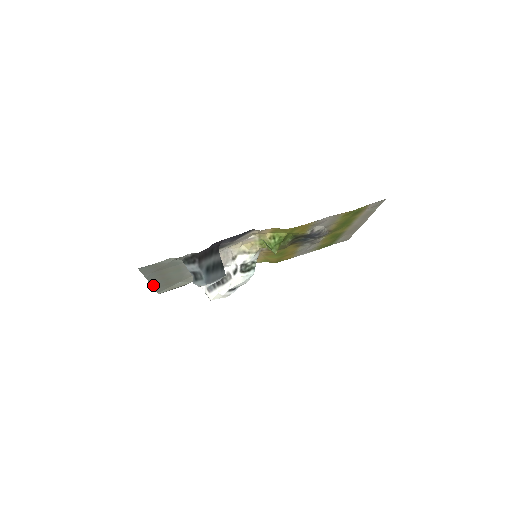
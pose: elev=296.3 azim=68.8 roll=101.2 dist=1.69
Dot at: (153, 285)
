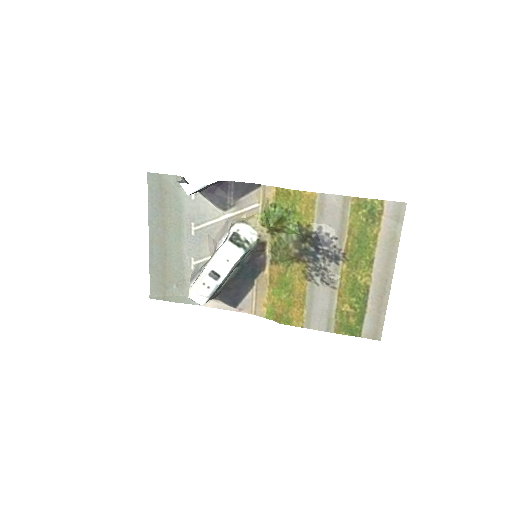
Dot at: (151, 257)
